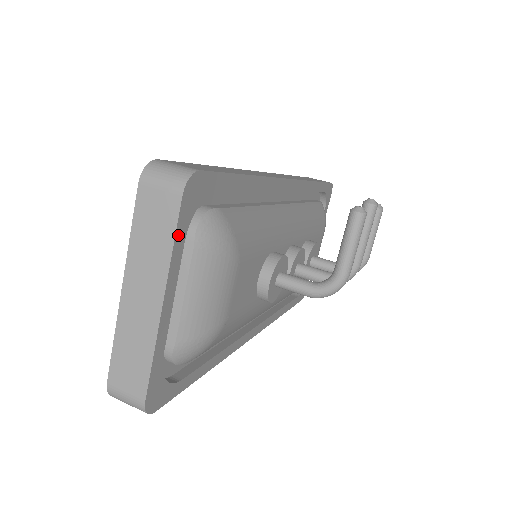
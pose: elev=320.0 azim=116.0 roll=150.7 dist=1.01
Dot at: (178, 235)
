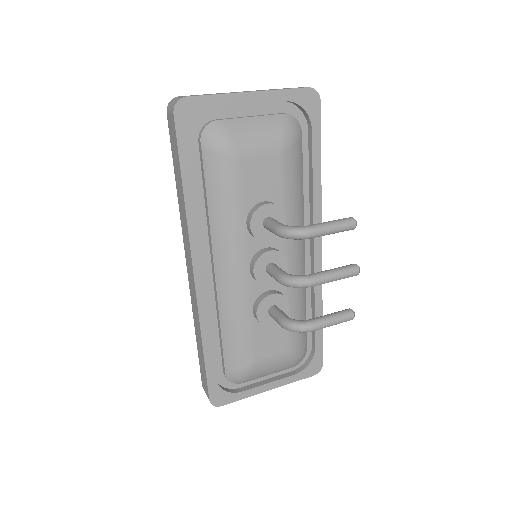
Dot at: (288, 92)
